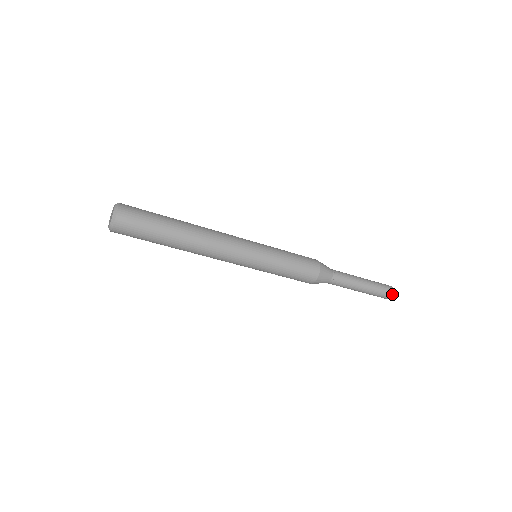
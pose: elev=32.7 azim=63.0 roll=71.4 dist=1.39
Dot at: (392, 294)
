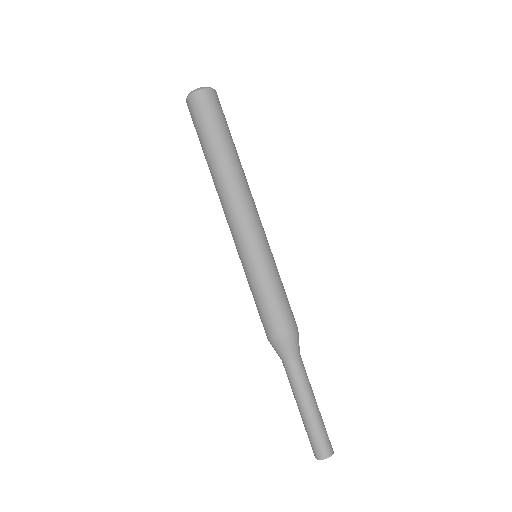
Dot at: (333, 451)
